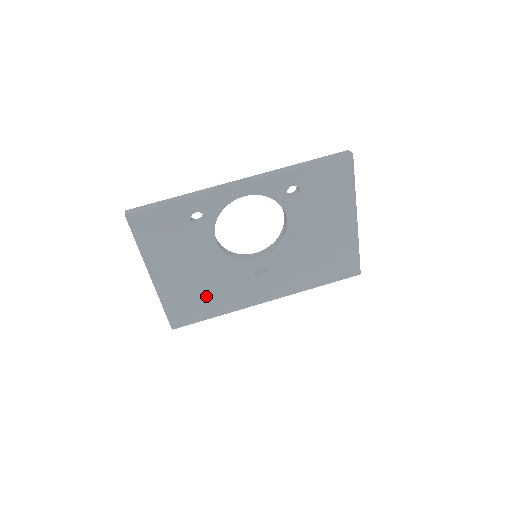
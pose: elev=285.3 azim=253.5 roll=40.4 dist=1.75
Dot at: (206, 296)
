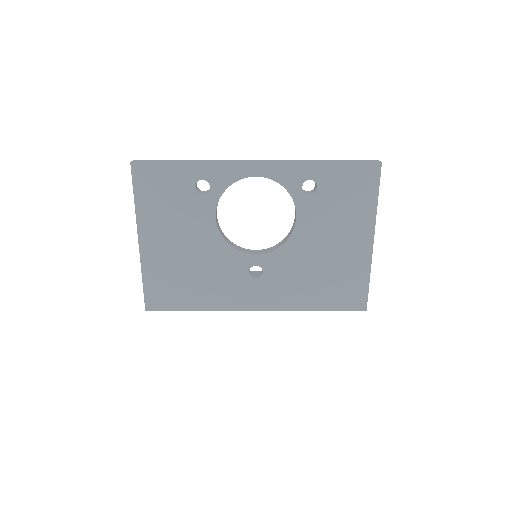
Dot at: (191, 282)
